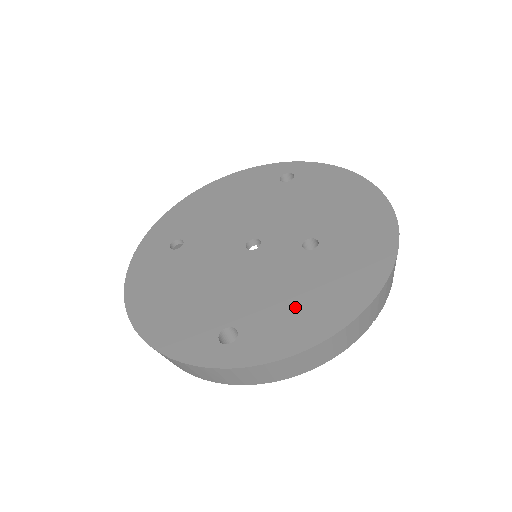
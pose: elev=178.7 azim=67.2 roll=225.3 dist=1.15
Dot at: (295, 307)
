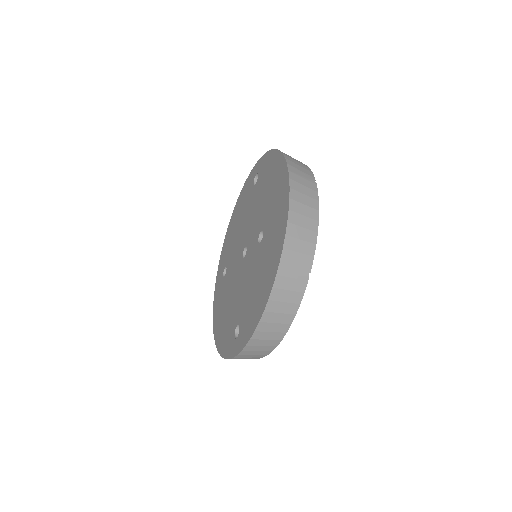
Dot at: (254, 296)
